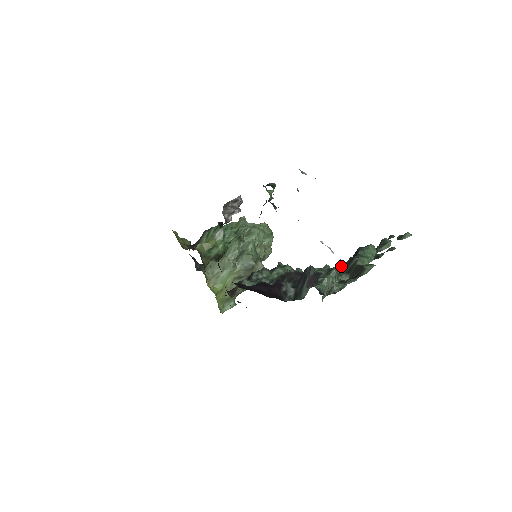
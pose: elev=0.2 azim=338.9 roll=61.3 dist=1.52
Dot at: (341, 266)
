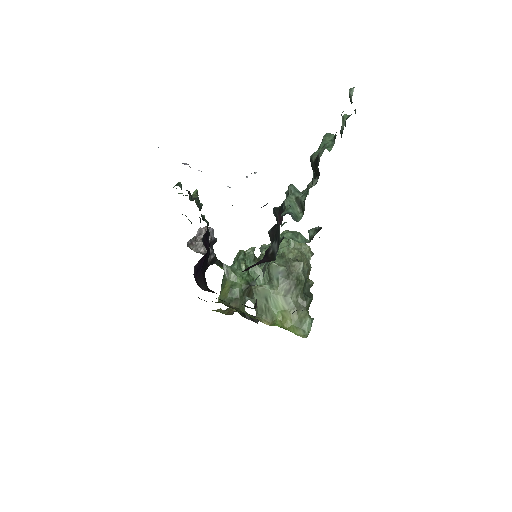
Dot at: occluded
